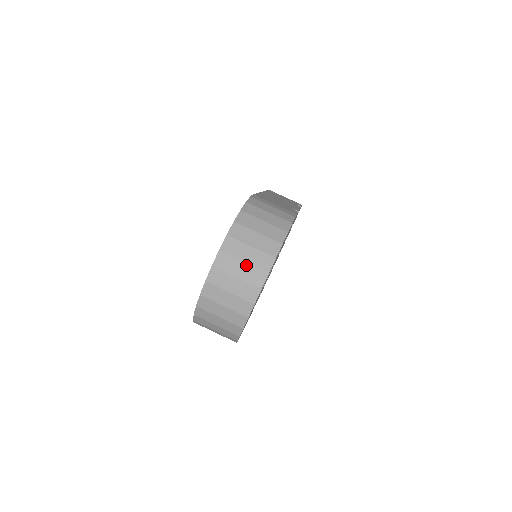
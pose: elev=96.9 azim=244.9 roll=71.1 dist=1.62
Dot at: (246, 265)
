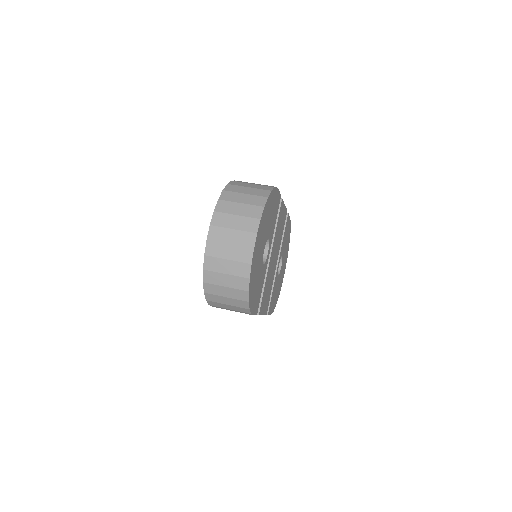
Dot at: (239, 217)
